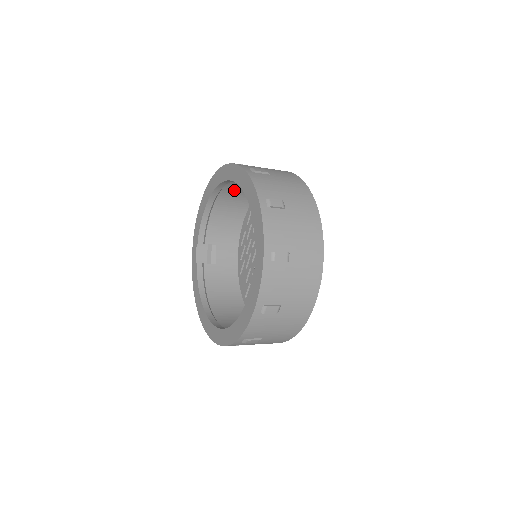
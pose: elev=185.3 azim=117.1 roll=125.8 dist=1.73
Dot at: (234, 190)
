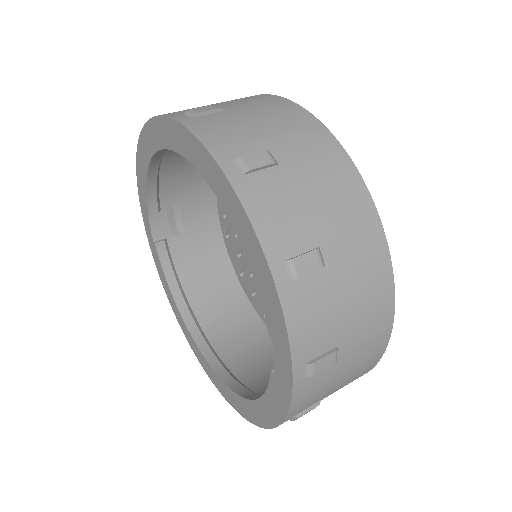
Dot at: occluded
